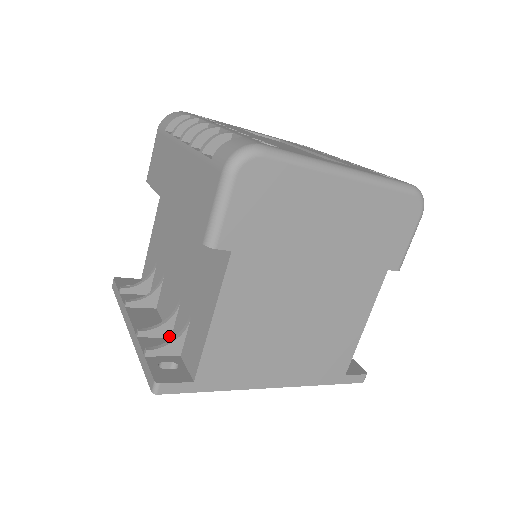
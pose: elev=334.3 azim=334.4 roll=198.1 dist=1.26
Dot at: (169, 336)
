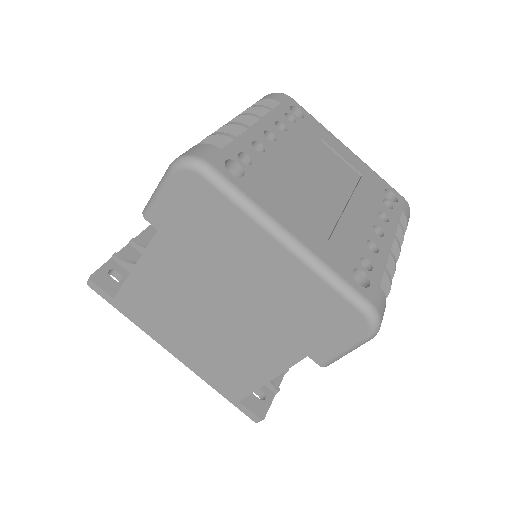
Dot at: occluded
